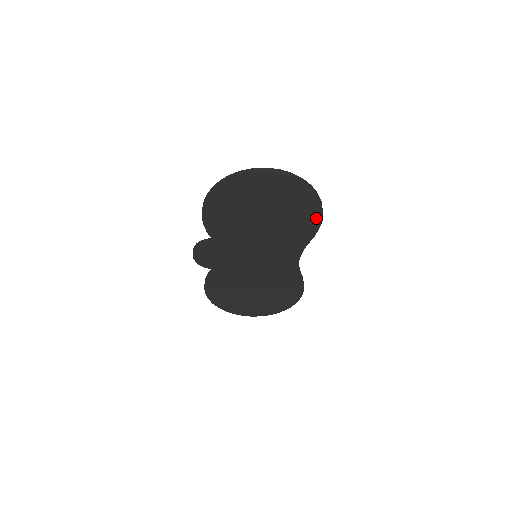
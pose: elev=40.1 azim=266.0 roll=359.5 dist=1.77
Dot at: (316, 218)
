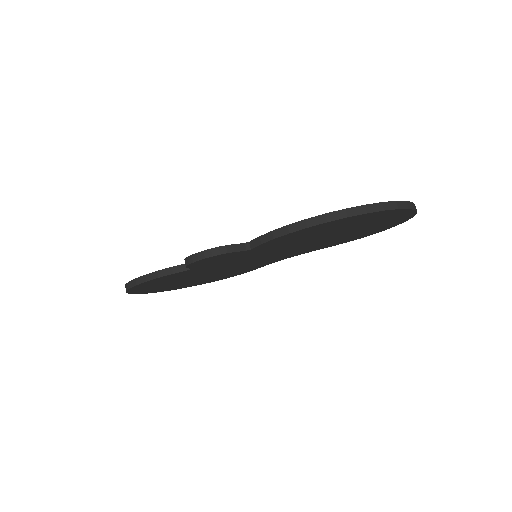
Dot at: (361, 237)
